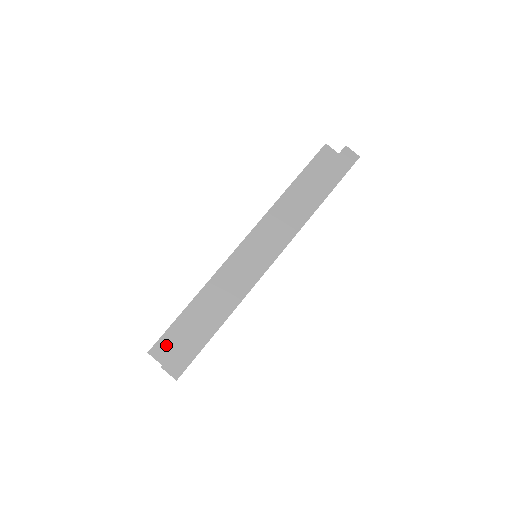
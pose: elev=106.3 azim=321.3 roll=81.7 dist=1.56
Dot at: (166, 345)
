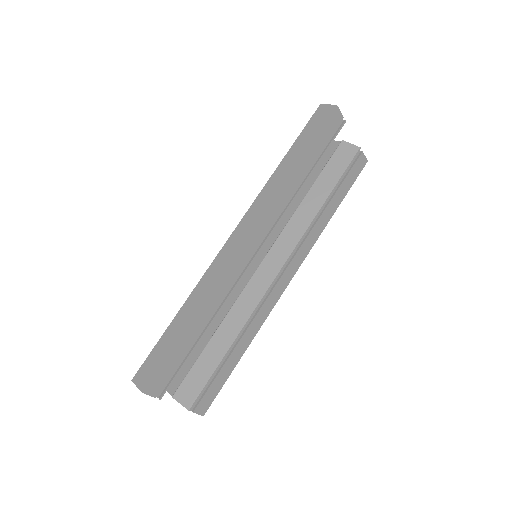
Dot at: occluded
